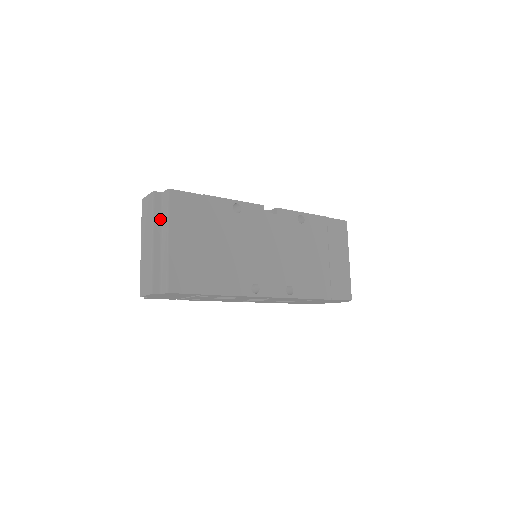
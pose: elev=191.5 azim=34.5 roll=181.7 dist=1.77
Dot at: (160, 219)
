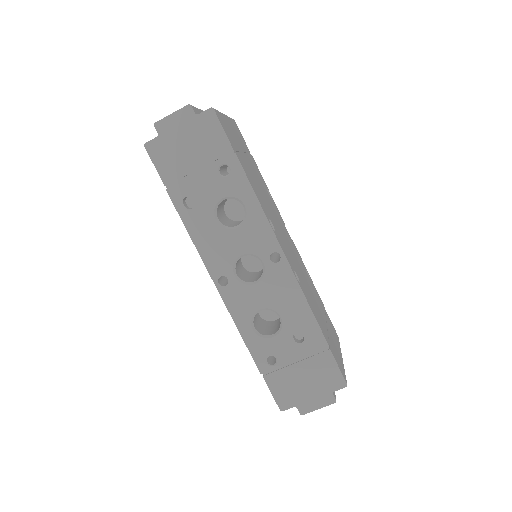
Dot at: occluded
